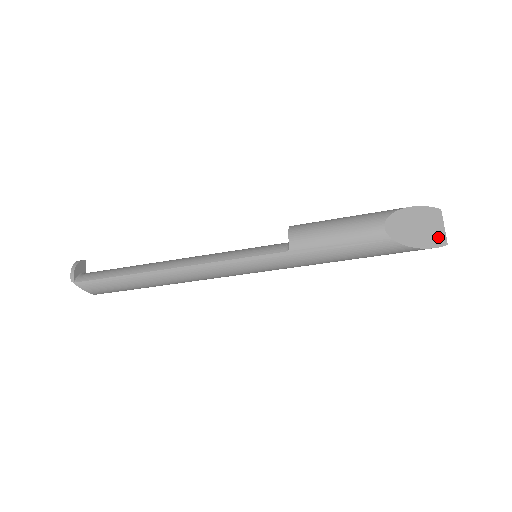
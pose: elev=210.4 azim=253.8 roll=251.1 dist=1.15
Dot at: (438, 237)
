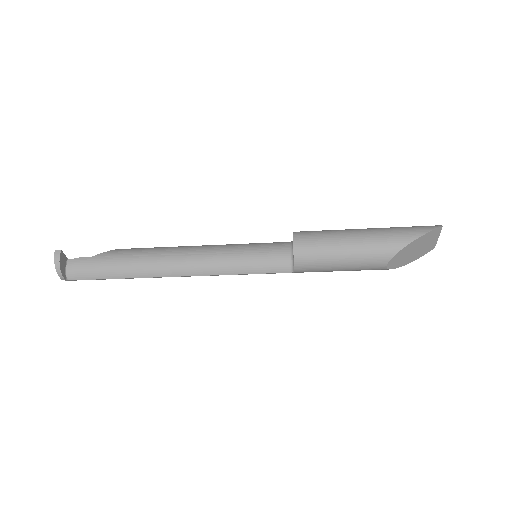
Dot at: (429, 247)
